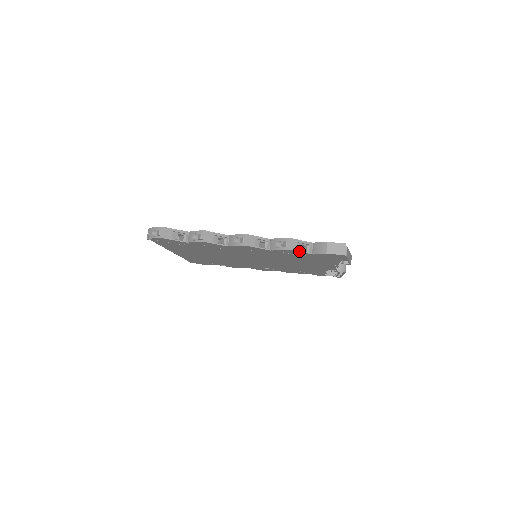
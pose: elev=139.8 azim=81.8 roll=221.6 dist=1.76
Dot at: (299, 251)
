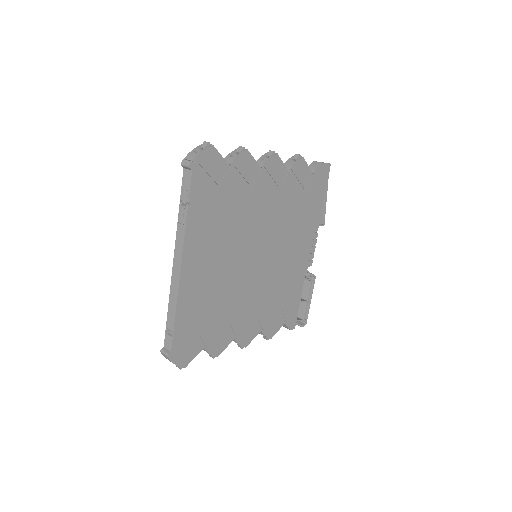
Dot at: (307, 164)
